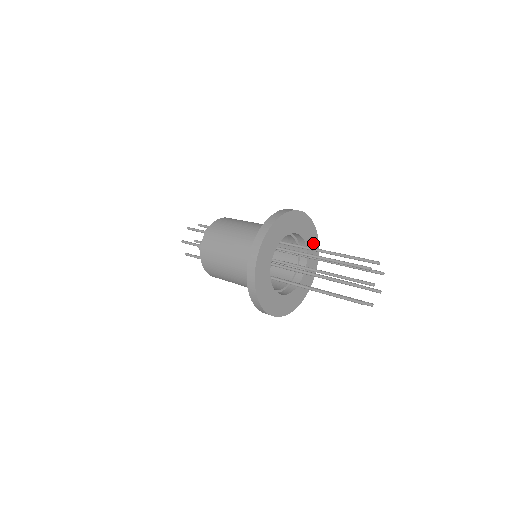
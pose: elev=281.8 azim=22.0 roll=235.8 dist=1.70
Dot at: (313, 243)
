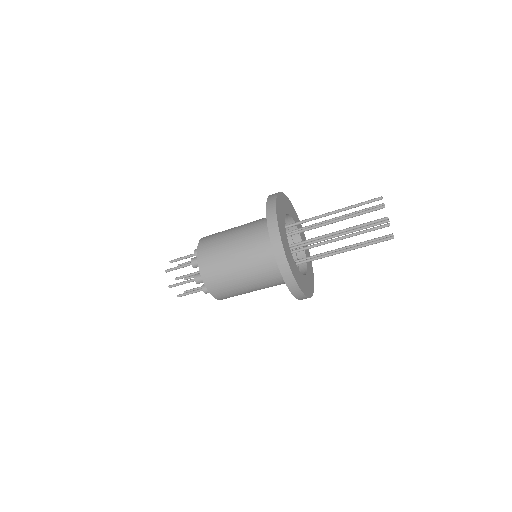
Dot at: (294, 214)
